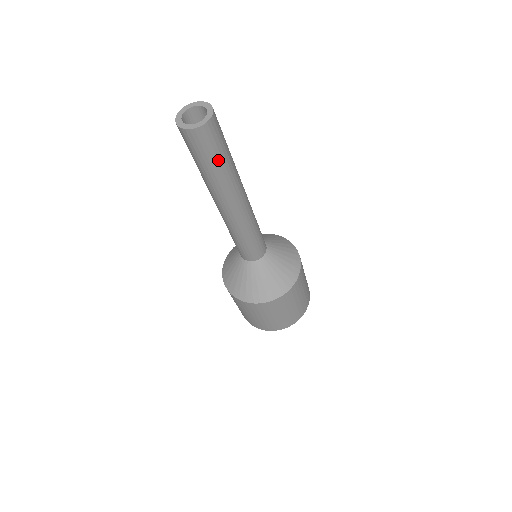
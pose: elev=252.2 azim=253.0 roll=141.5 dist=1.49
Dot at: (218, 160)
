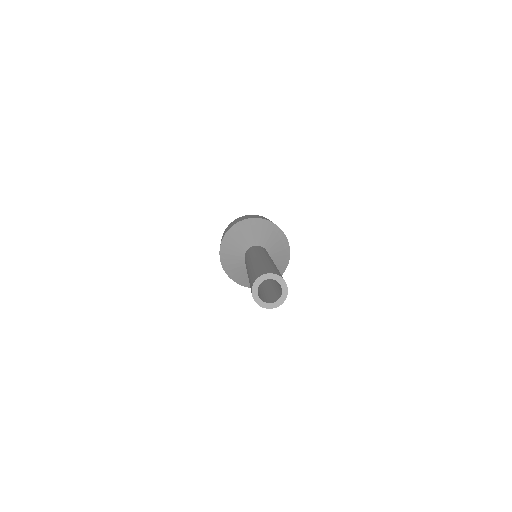
Dot at: occluded
